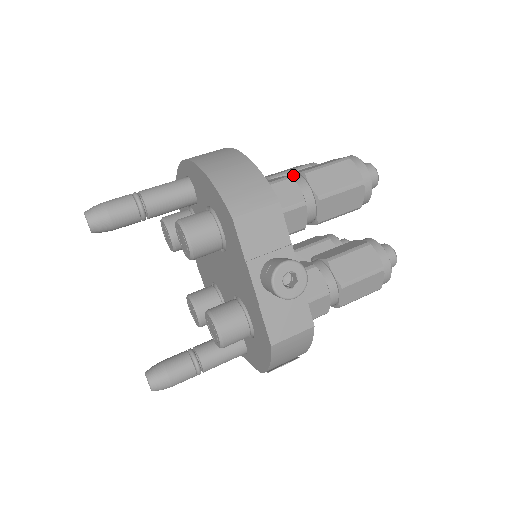
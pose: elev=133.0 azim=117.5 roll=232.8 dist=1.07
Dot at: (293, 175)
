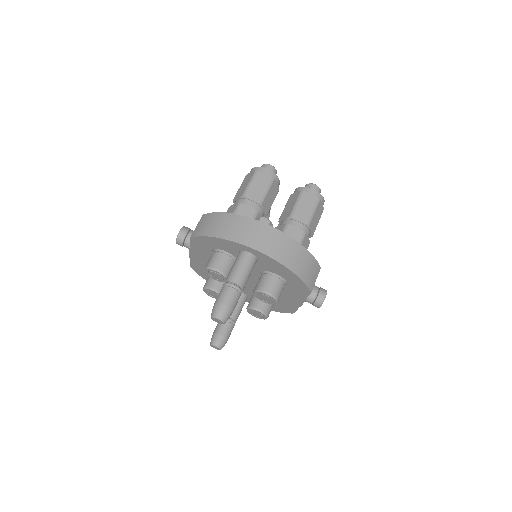
Dot at: (298, 223)
